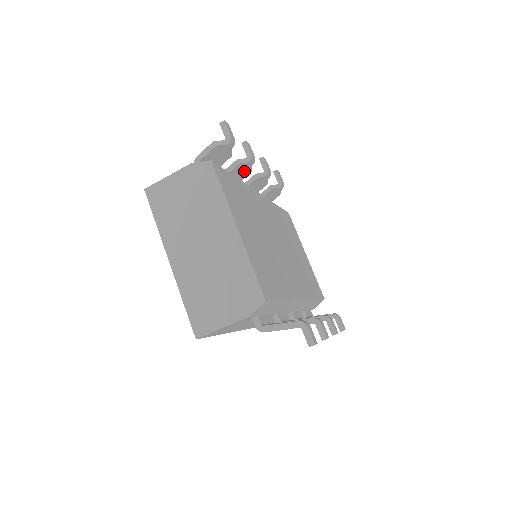
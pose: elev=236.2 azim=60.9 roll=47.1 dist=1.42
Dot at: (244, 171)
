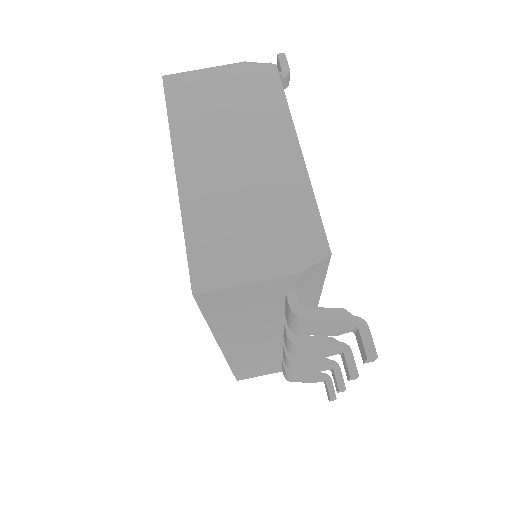
Dot at: occluded
